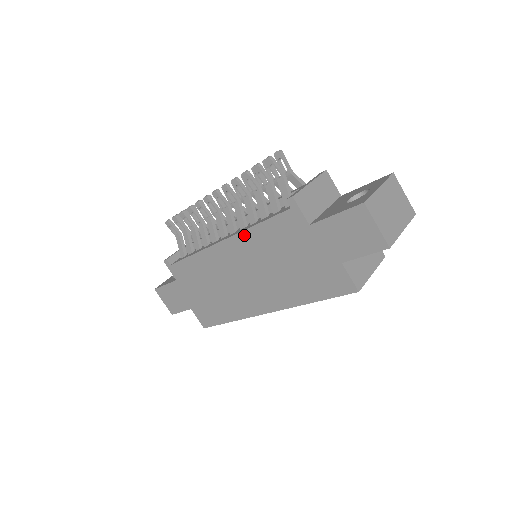
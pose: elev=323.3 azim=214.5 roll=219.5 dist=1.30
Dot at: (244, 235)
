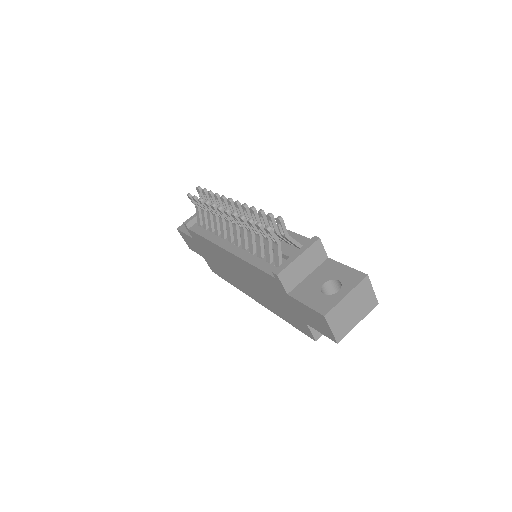
Dot at: (242, 261)
